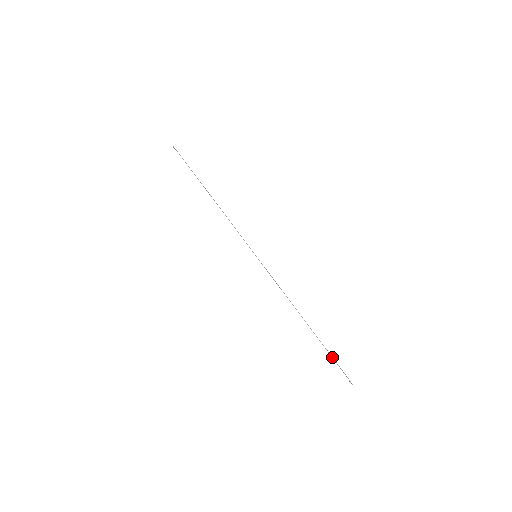
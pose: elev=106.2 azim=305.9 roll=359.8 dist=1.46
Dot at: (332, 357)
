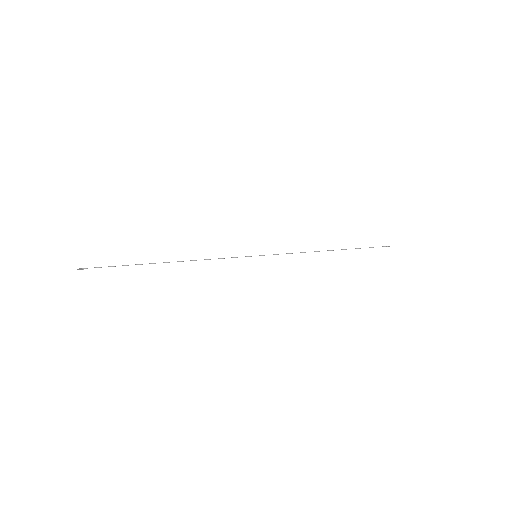
Dot at: occluded
